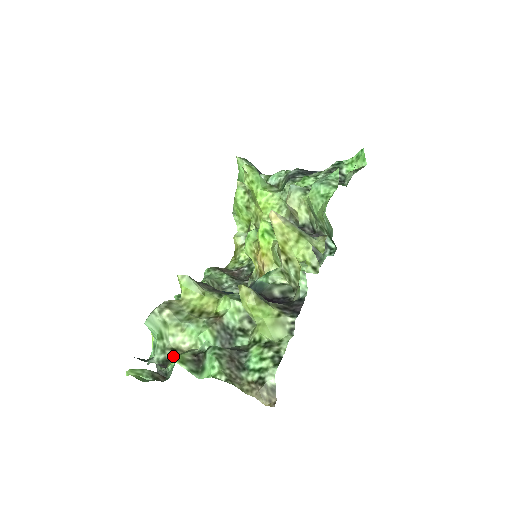
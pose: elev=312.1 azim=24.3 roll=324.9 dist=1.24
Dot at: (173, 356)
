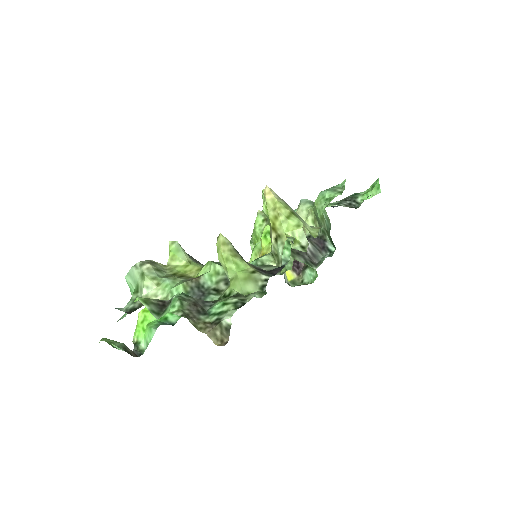
Dot at: (142, 305)
